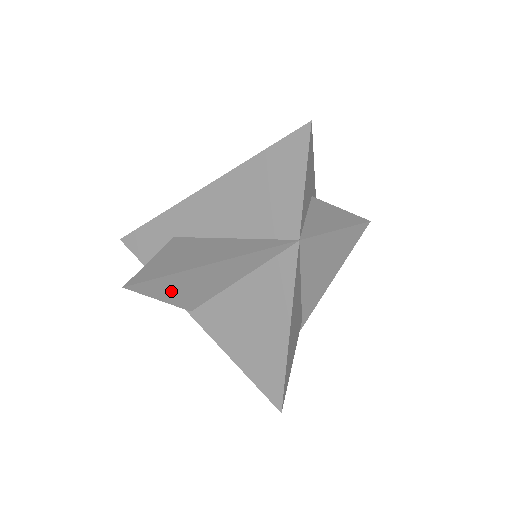
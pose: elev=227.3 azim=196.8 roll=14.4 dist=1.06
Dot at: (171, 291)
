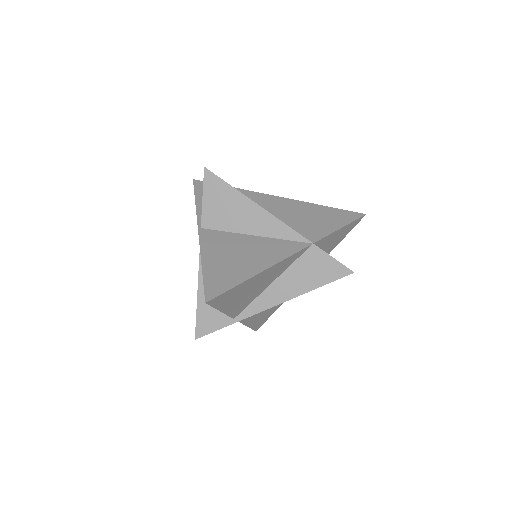
Dot at: (217, 200)
